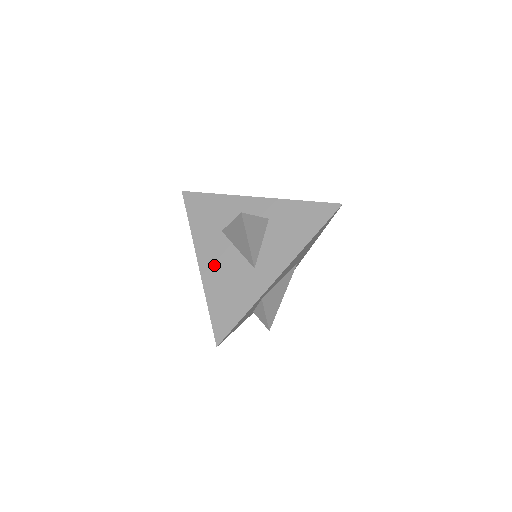
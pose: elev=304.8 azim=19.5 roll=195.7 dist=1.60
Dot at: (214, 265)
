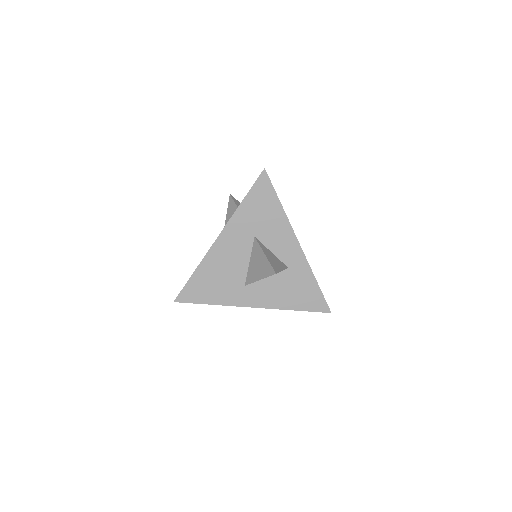
Dot at: (225, 253)
